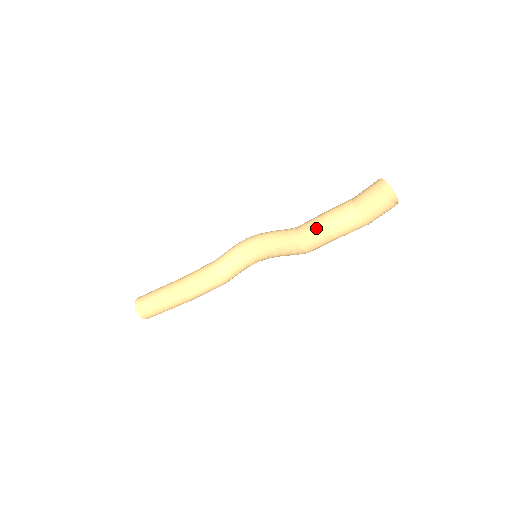
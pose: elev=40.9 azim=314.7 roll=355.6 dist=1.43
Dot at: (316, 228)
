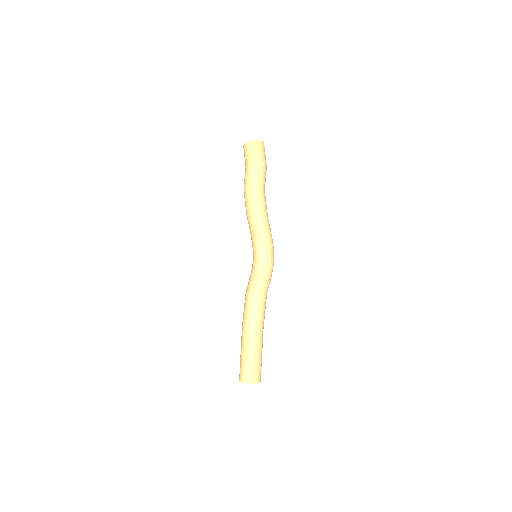
Dot at: occluded
